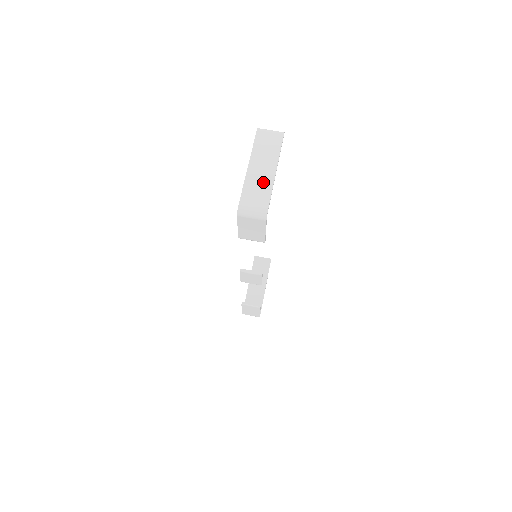
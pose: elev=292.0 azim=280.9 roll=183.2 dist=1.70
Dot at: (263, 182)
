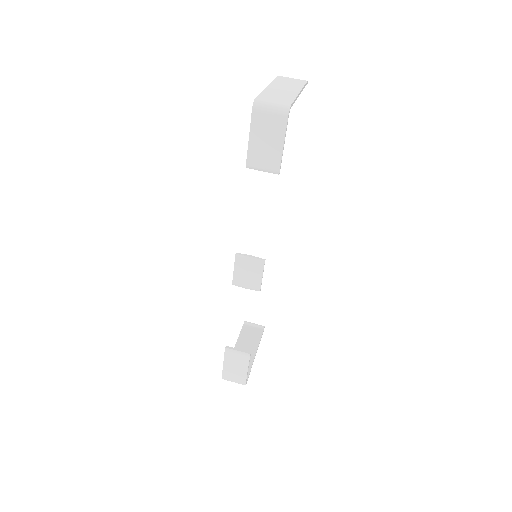
Dot at: (285, 93)
